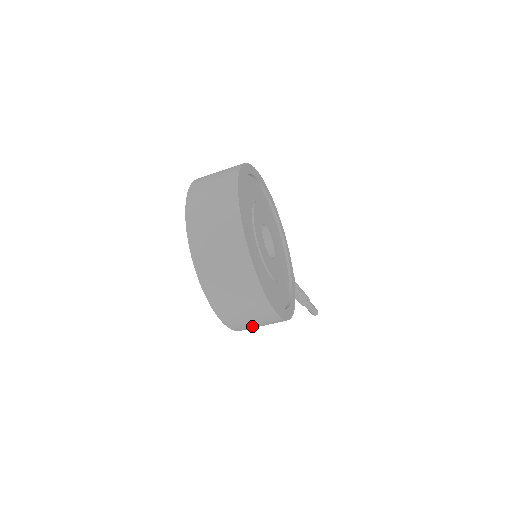
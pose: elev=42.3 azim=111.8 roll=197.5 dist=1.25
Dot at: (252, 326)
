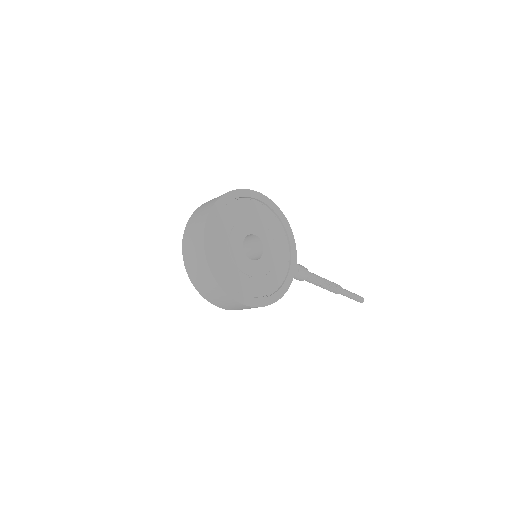
Dot at: (235, 308)
